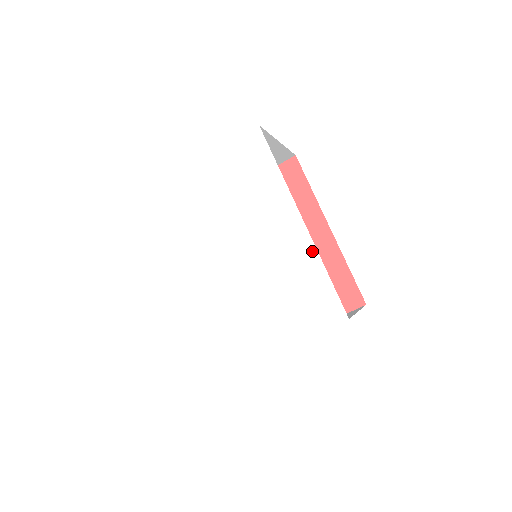
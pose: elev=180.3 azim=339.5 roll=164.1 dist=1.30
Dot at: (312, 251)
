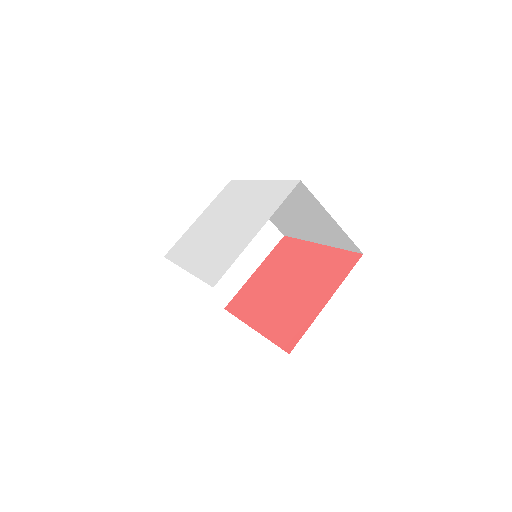
Dot at: (269, 183)
